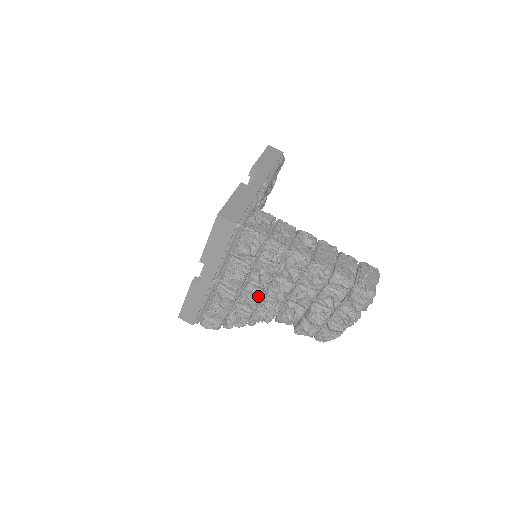
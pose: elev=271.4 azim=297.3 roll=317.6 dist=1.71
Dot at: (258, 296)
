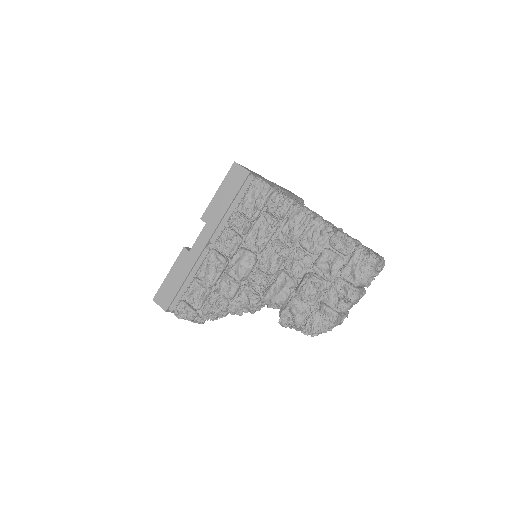
Dot at: (250, 260)
